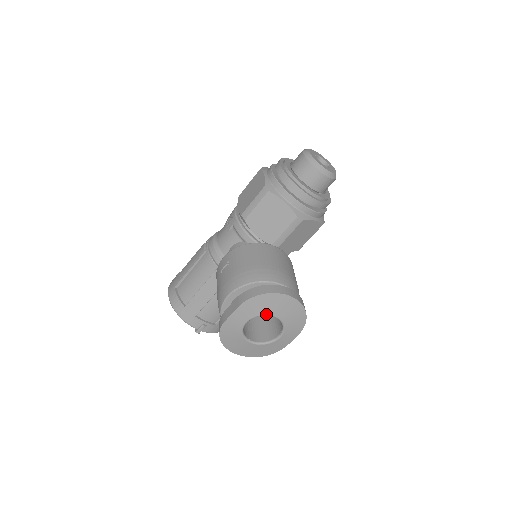
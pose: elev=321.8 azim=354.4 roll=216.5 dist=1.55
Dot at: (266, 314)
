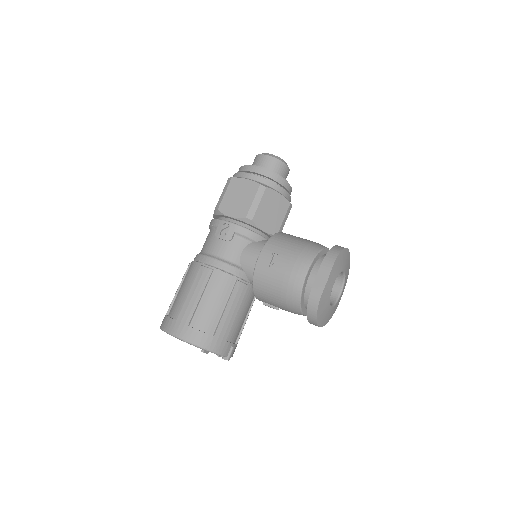
Dot at: (342, 271)
